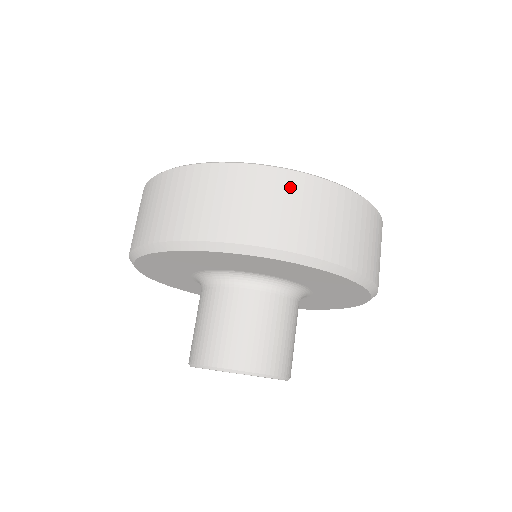
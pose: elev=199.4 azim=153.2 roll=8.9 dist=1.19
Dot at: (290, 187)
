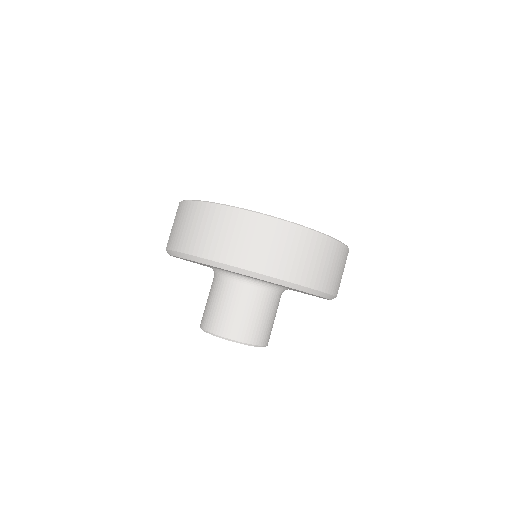
Dot at: (308, 241)
